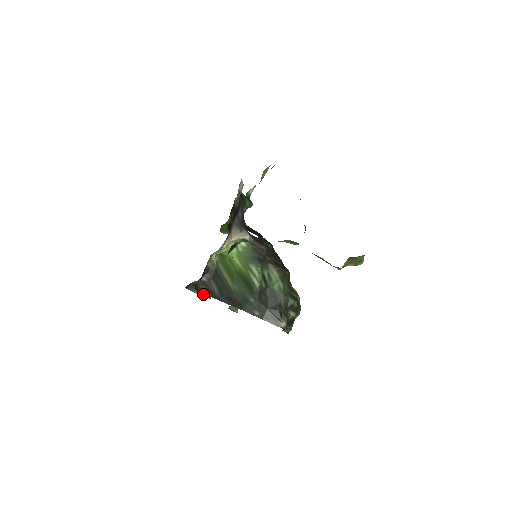
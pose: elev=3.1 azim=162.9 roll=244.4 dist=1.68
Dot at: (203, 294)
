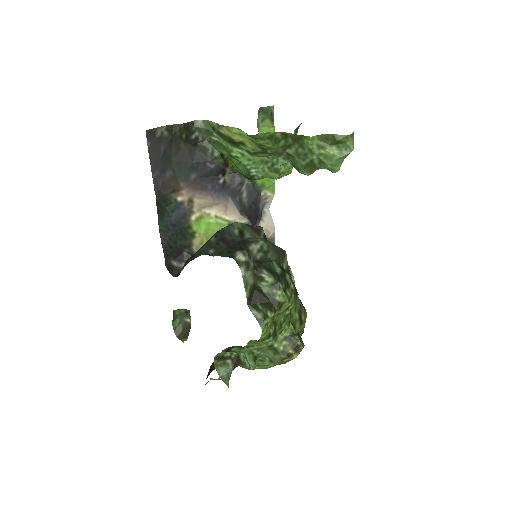
Dot at: occluded
